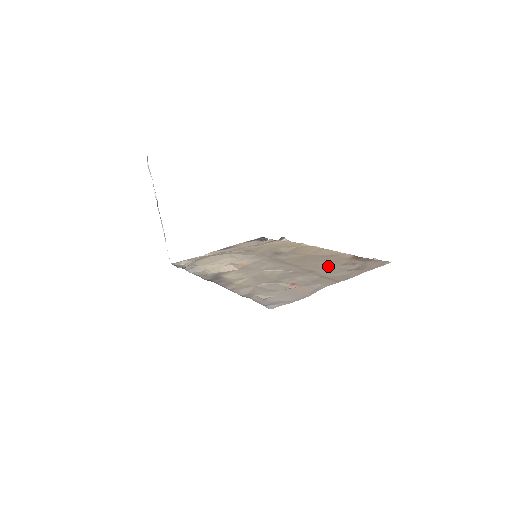
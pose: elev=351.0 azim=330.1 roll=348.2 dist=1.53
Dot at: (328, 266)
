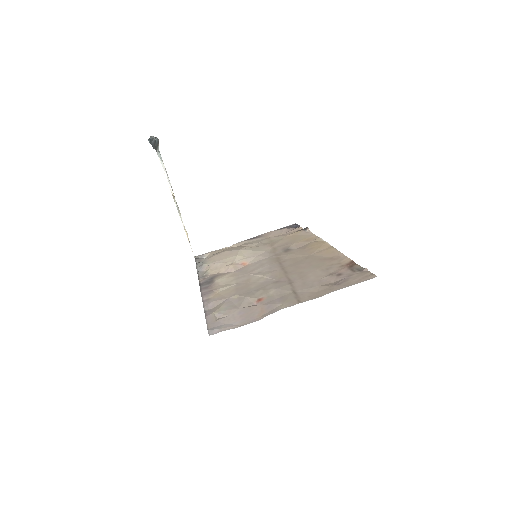
Dot at: (312, 276)
